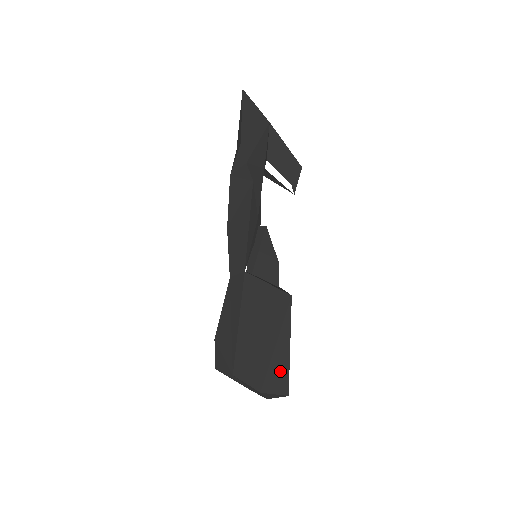
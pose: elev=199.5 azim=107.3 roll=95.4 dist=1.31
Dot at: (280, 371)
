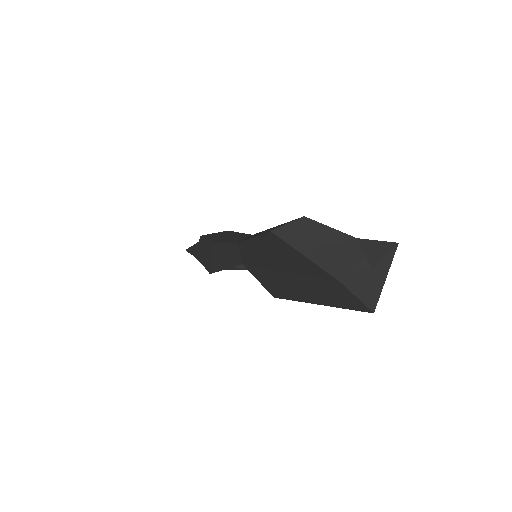
Dot at: occluded
